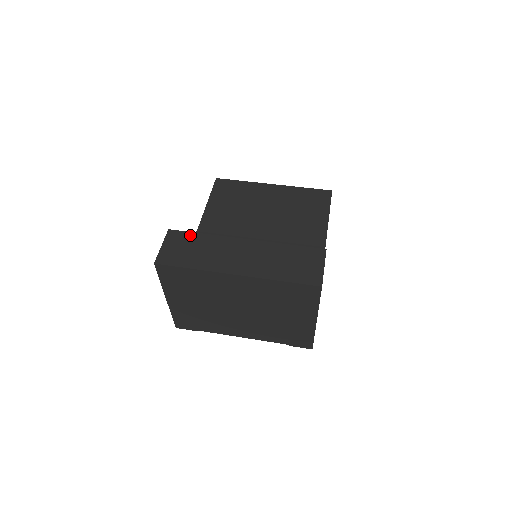
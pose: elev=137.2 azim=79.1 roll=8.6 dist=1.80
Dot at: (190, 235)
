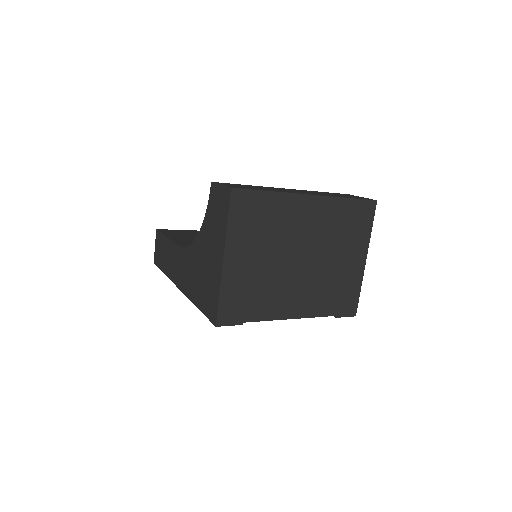
Dot at: (237, 184)
